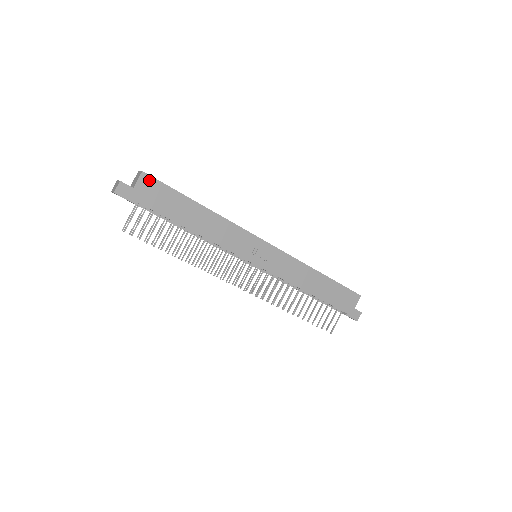
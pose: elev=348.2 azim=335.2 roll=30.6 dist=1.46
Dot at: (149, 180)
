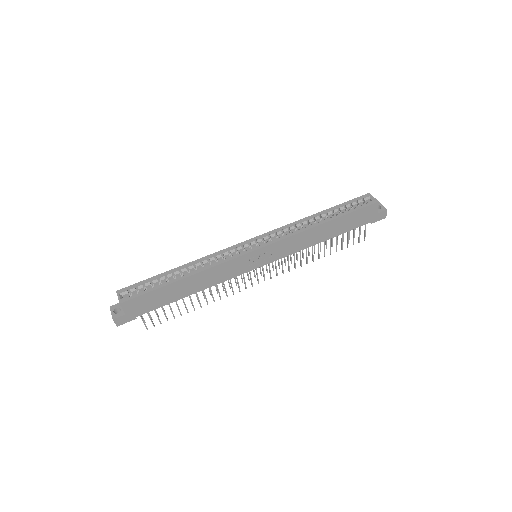
Dot at: (130, 303)
